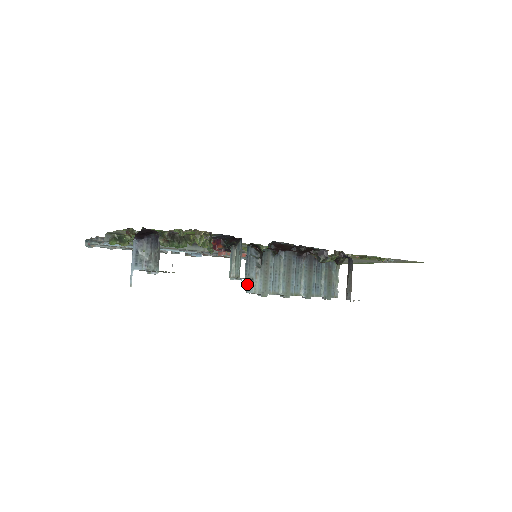
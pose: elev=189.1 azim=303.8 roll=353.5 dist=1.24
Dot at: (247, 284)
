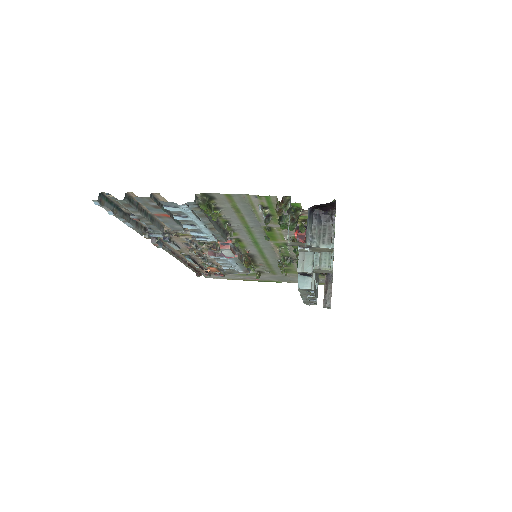
Dot at: (301, 279)
